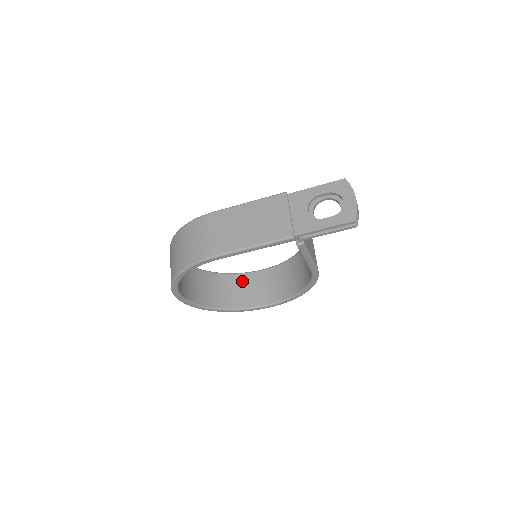
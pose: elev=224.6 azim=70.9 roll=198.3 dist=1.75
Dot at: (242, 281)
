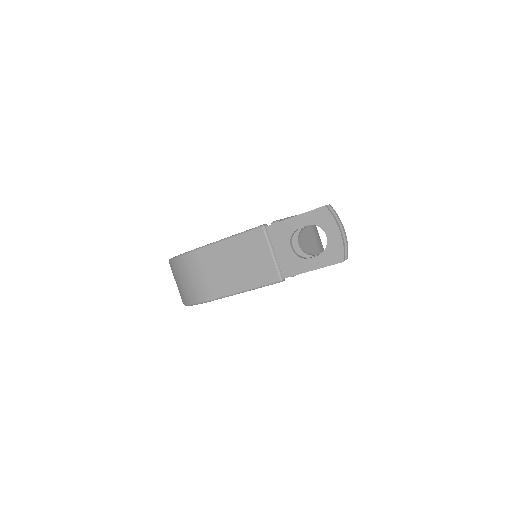
Dot at: occluded
